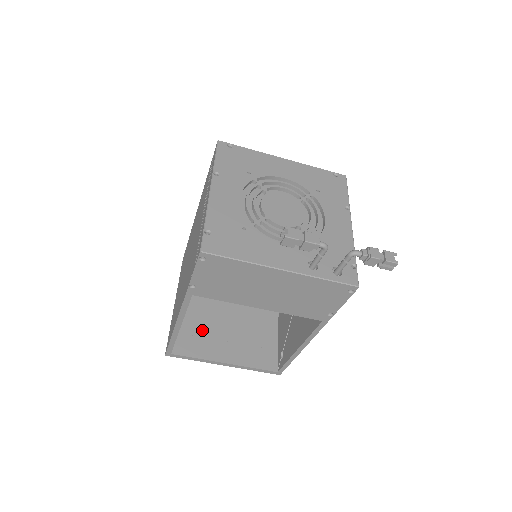
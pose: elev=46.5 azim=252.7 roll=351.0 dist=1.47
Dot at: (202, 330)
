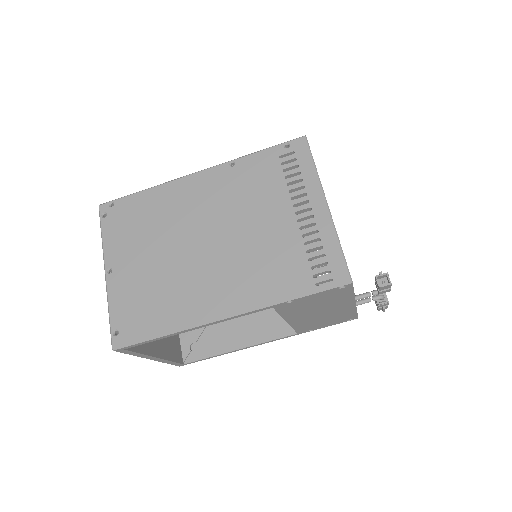
Dot at: occluded
